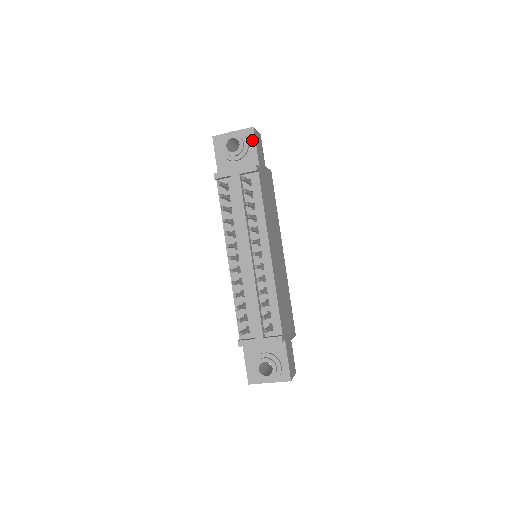
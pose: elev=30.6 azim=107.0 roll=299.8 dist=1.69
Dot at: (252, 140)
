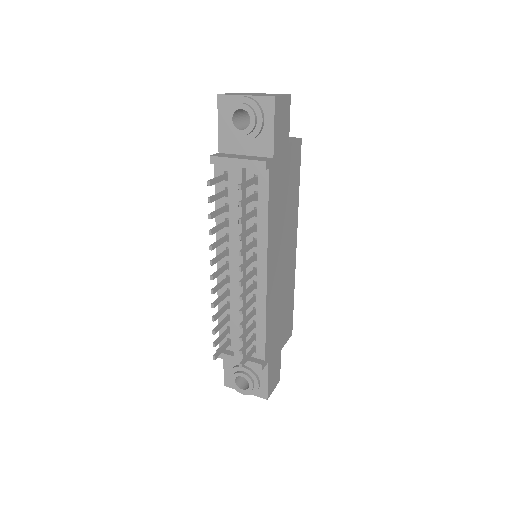
Dot at: (270, 116)
